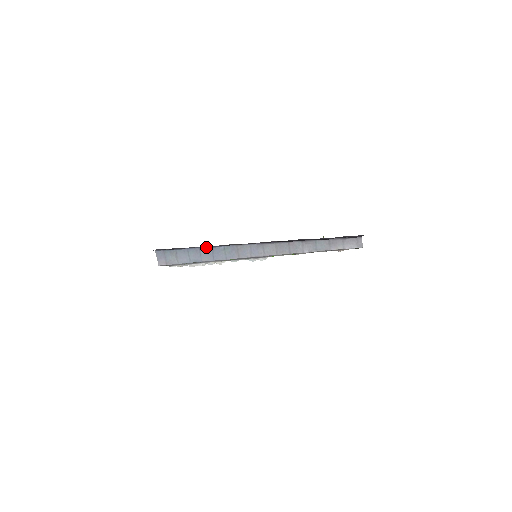
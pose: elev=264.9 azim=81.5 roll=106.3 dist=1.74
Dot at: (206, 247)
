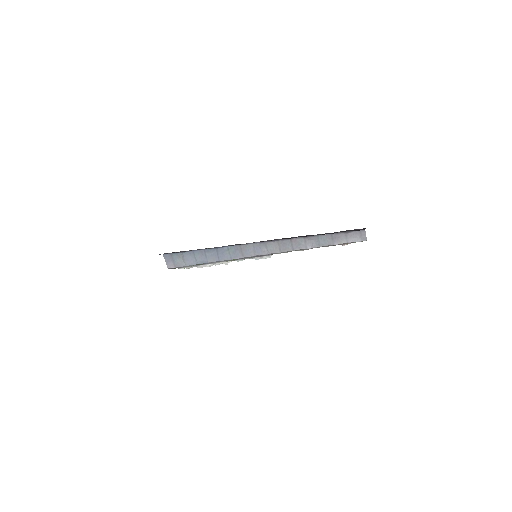
Dot at: (210, 248)
